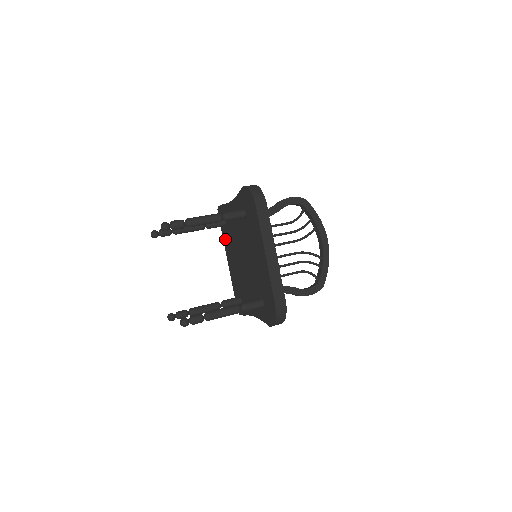
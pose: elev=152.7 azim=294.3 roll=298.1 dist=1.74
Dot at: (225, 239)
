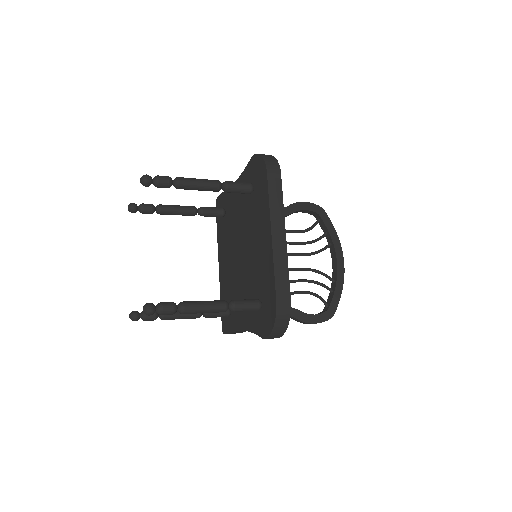
Dot at: (220, 236)
